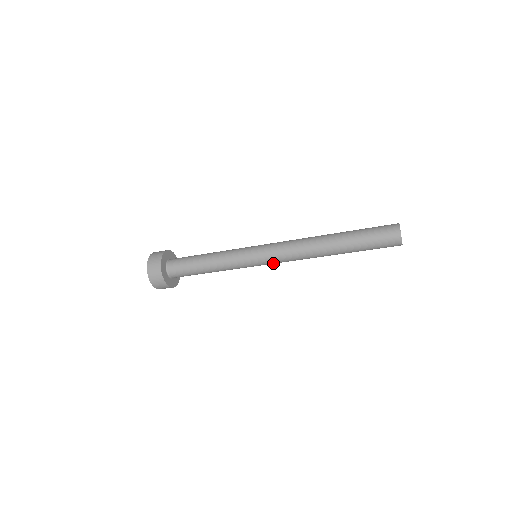
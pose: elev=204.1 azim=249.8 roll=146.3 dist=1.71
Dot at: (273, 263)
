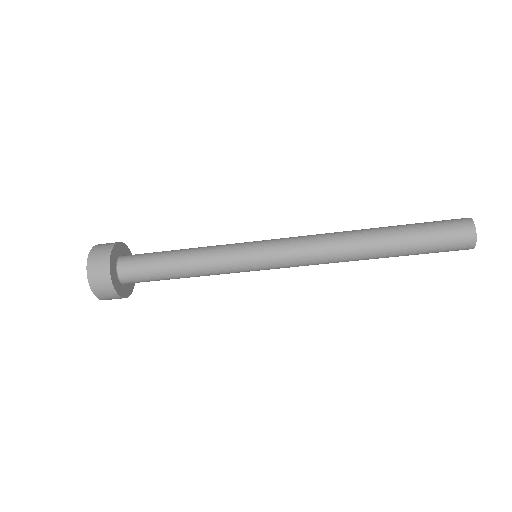
Dot at: (282, 267)
